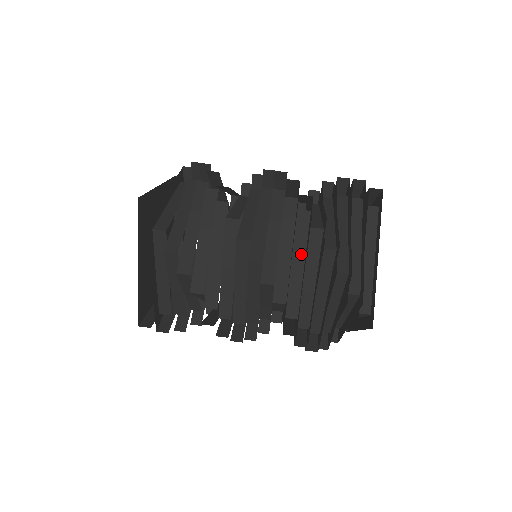
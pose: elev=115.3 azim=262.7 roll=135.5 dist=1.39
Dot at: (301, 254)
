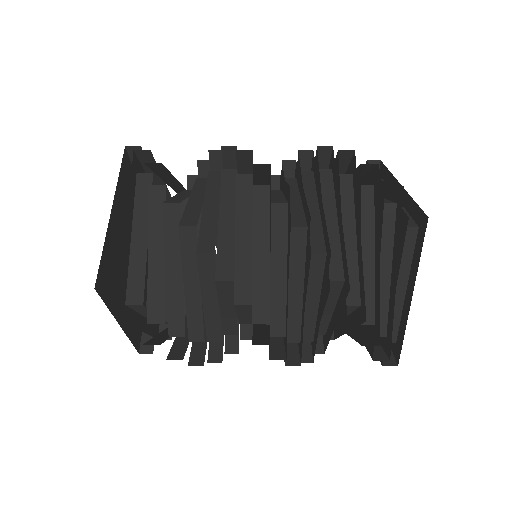
Dot at: (312, 200)
